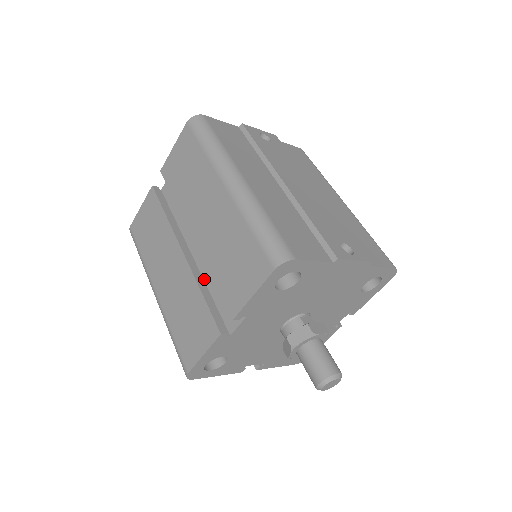
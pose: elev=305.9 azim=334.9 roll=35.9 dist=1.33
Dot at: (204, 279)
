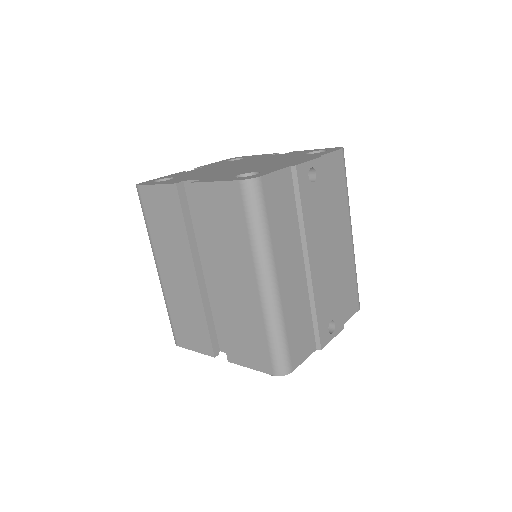
Dot at: (209, 300)
